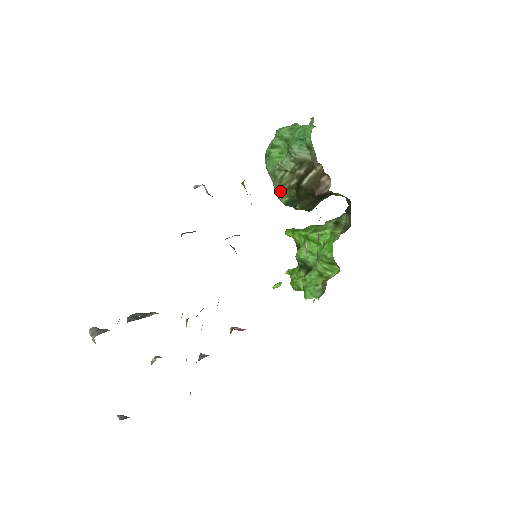
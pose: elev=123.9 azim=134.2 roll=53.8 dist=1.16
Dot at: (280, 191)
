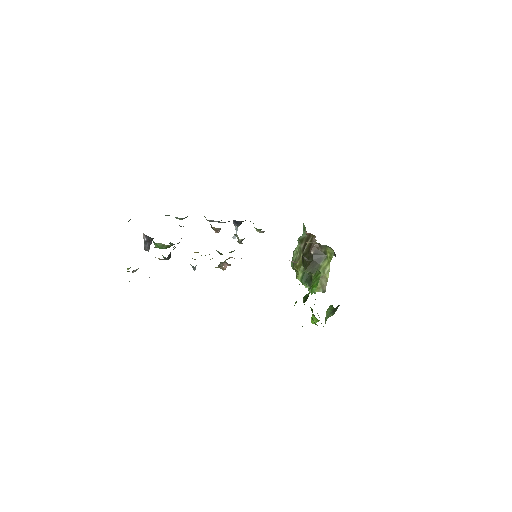
Dot at: (298, 274)
